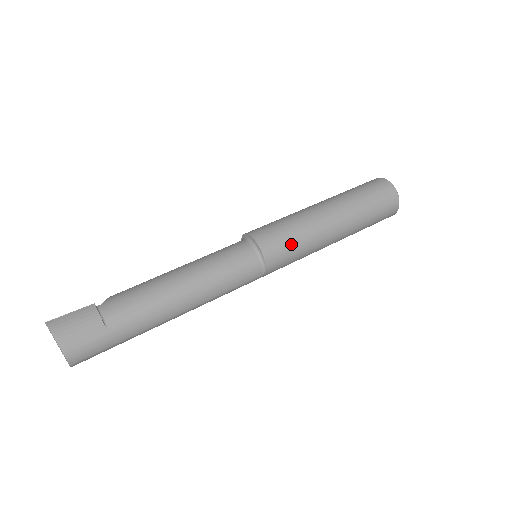
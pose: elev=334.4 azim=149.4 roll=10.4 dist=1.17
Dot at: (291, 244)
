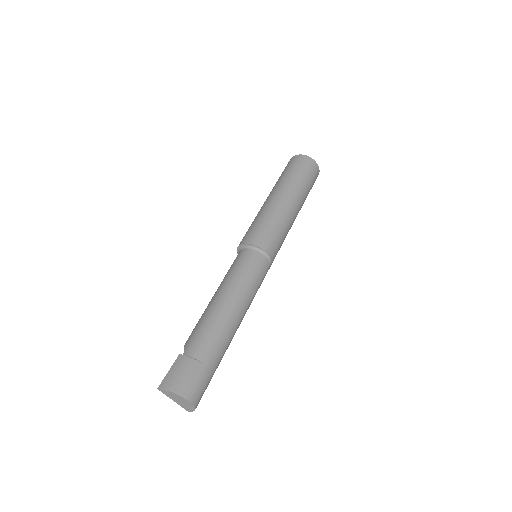
Dot at: (274, 231)
